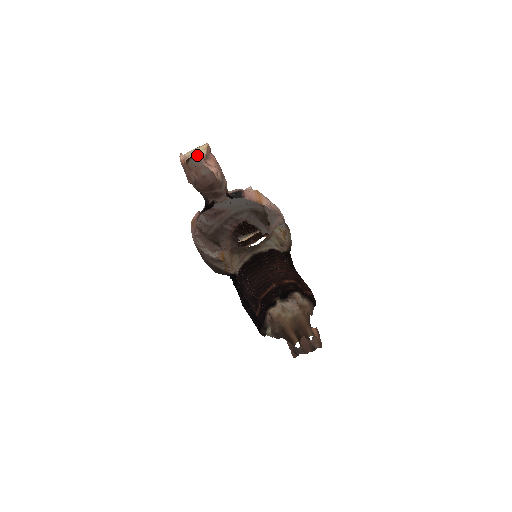
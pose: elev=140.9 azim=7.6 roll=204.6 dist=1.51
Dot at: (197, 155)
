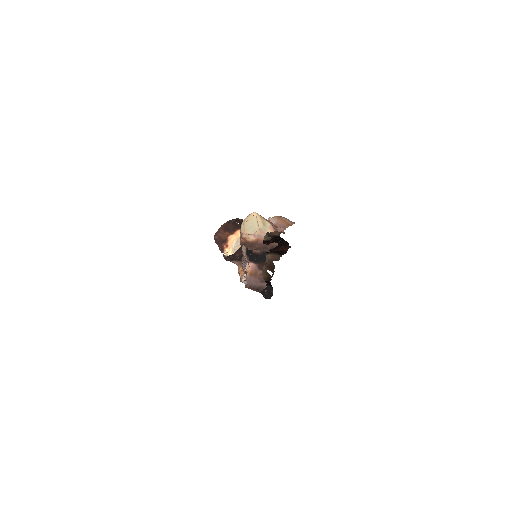
Dot at: (270, 229)
